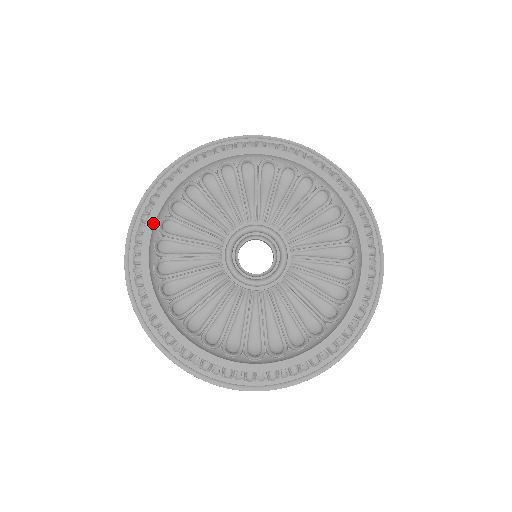
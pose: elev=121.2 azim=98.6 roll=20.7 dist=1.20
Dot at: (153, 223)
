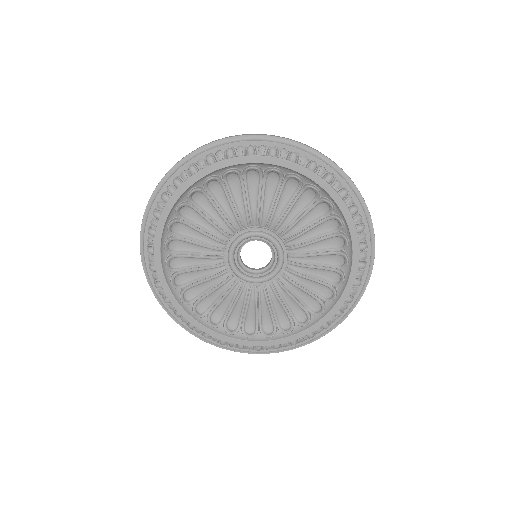
Dot at: (171, 207)
